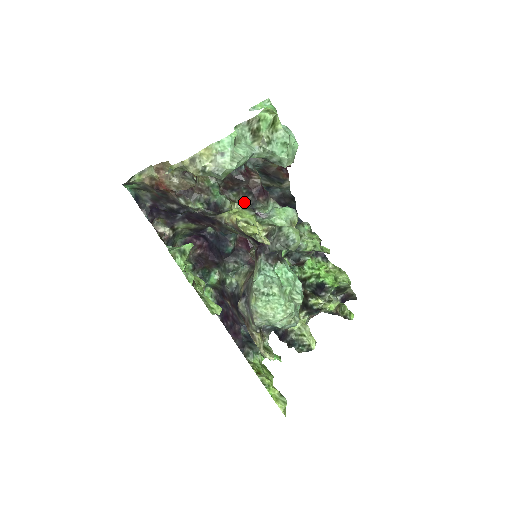
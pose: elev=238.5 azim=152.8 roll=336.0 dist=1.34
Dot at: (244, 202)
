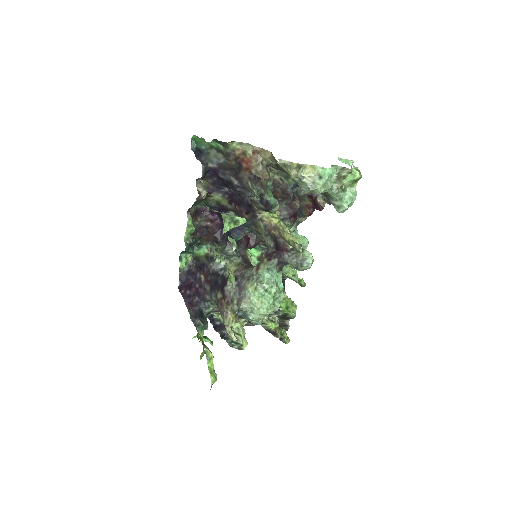
Dot at: occluded
